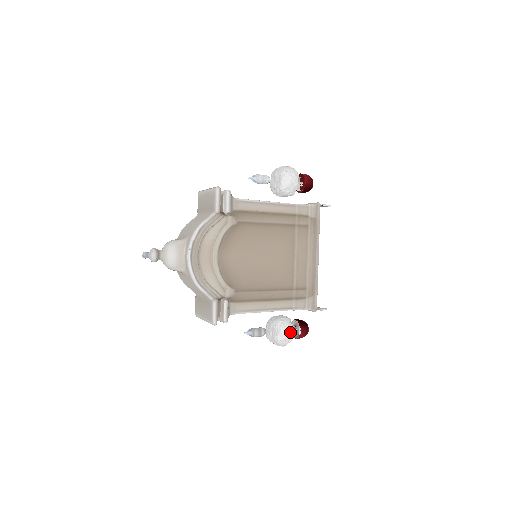
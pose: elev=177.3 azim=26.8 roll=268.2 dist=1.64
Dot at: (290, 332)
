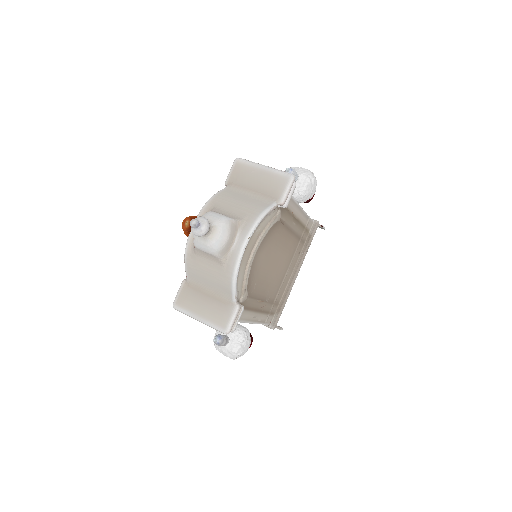
Dot at: (249, 346)
